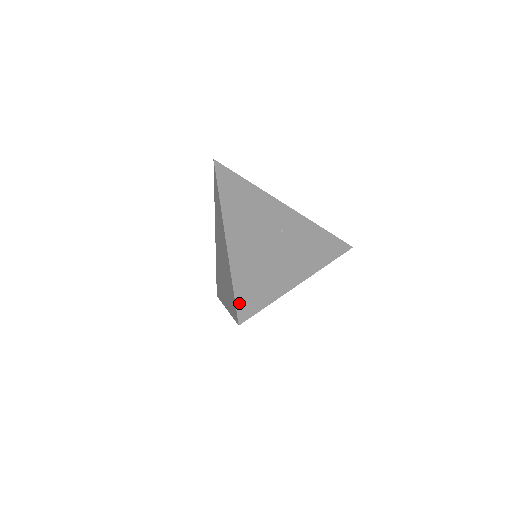
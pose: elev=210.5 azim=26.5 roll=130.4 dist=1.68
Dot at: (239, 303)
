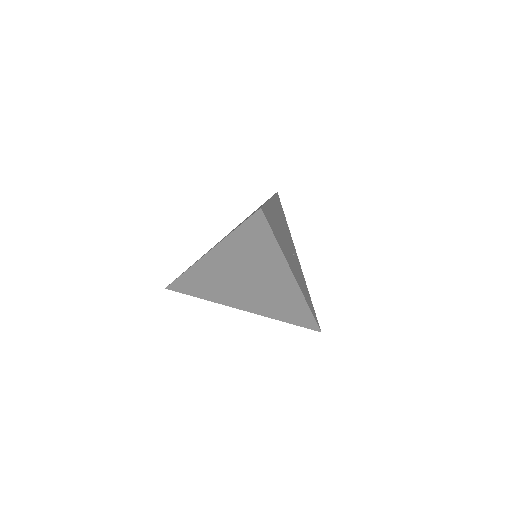
Dot at: (265, 209)
